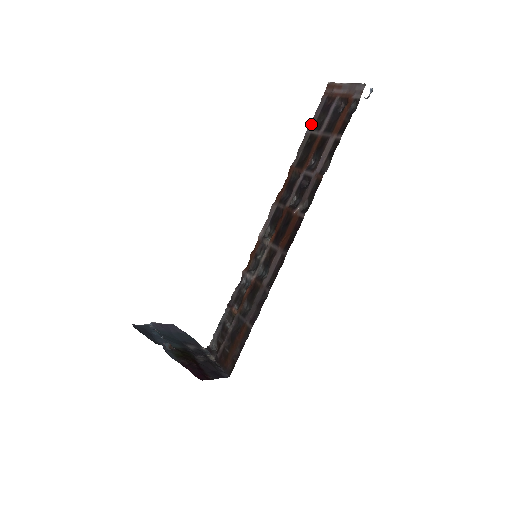
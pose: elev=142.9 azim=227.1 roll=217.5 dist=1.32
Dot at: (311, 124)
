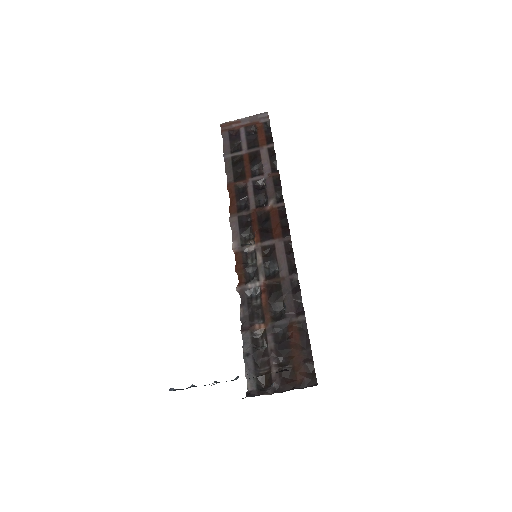
Dot at: (226, 151)
